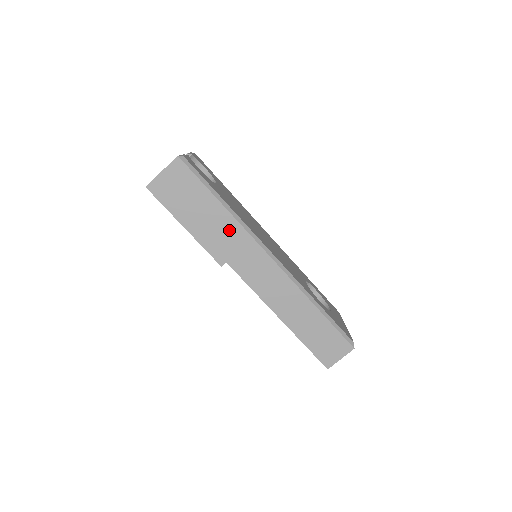
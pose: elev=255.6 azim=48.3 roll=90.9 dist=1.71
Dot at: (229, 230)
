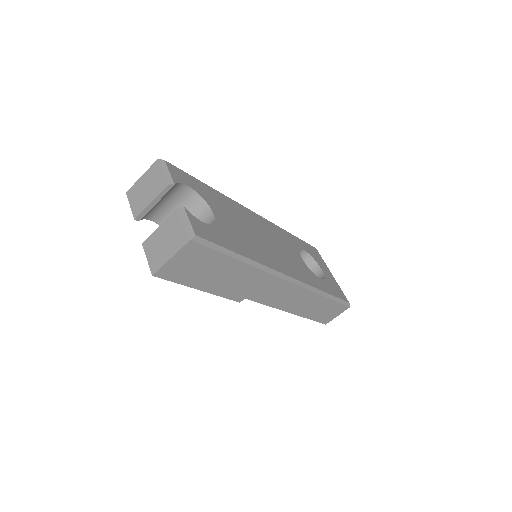
Dot at: (249, 277)
